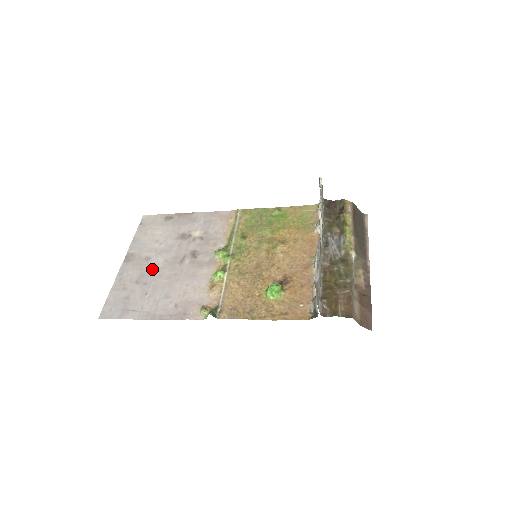
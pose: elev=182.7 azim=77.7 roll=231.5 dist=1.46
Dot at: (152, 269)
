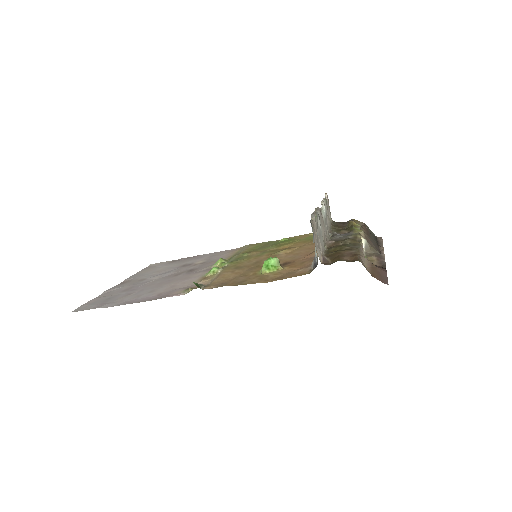
Dot at: (144, 283)
